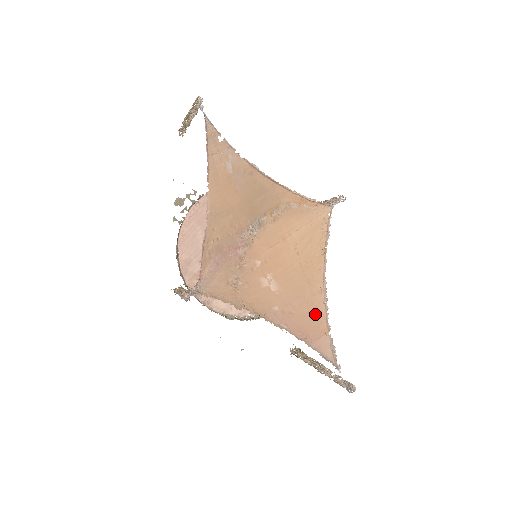
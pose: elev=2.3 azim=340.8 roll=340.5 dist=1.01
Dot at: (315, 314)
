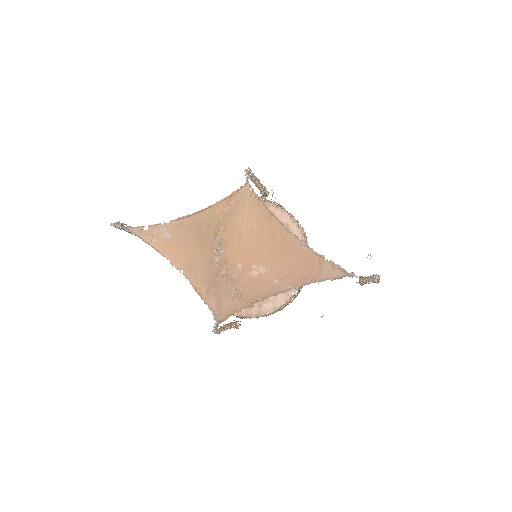
Dot at: (304, 258)
